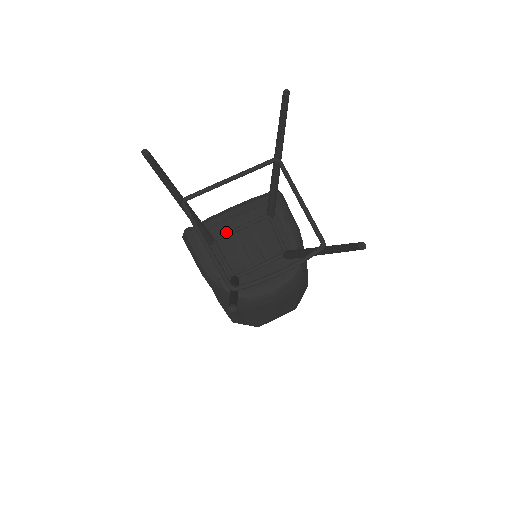
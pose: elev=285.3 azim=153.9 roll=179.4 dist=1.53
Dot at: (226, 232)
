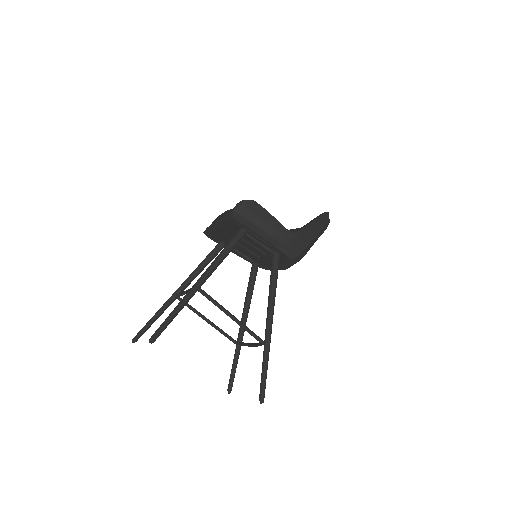
Dot at: (226, 240)
